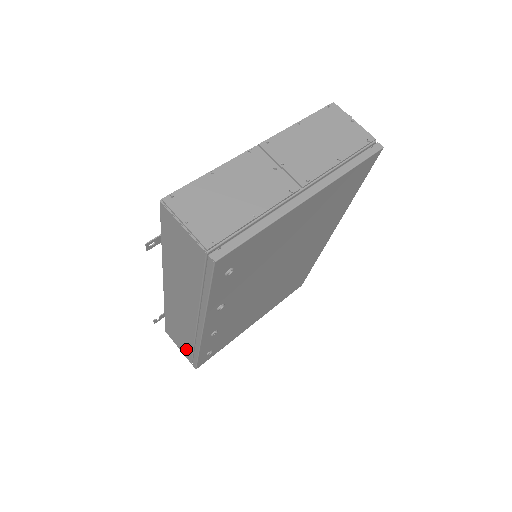
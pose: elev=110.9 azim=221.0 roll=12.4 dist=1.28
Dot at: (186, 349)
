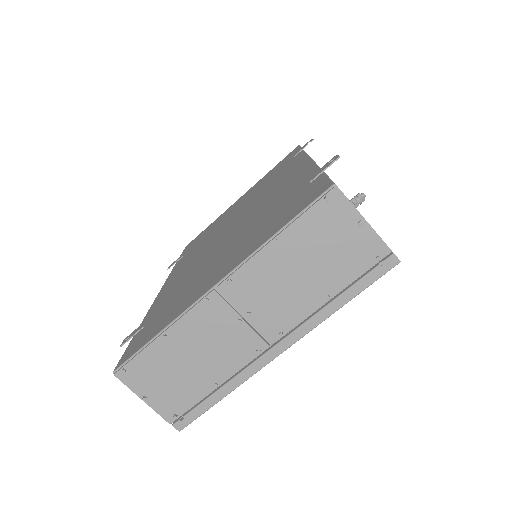
Dot at: occluded
